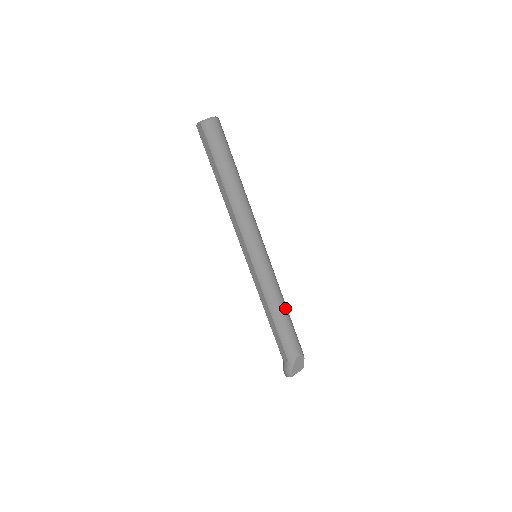
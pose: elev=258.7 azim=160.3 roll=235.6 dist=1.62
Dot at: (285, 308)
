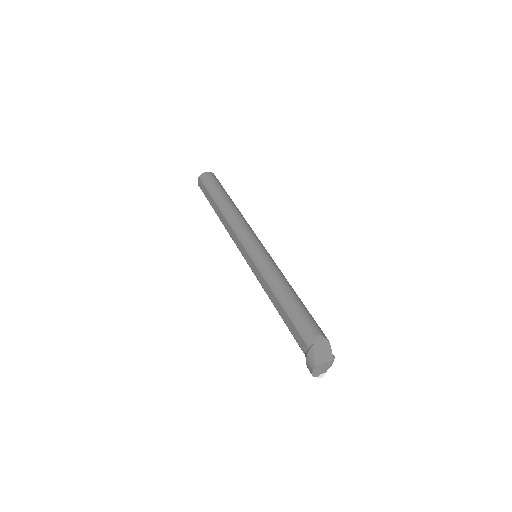
Dot at: (292, 290)
